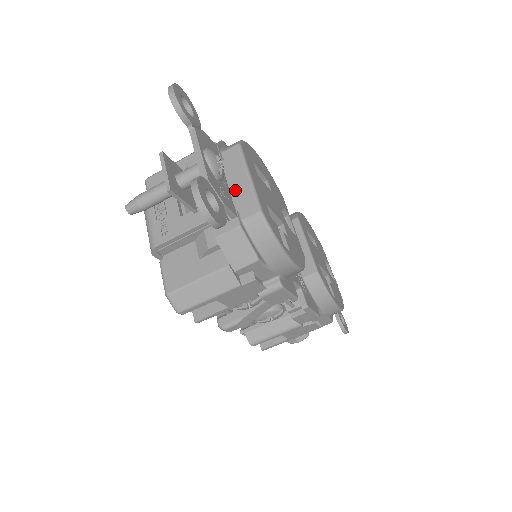
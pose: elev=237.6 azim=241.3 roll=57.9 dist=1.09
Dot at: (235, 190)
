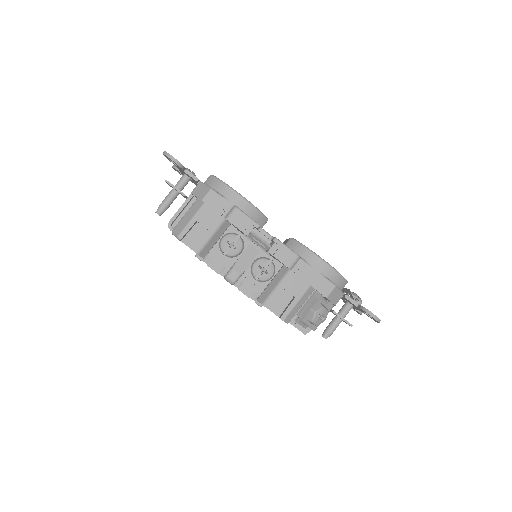
Dot at: occluded
